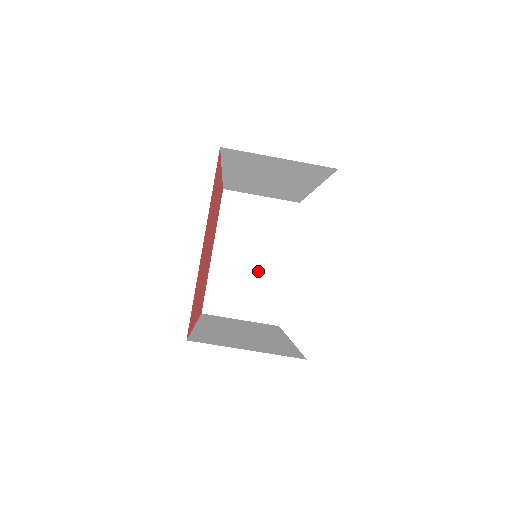
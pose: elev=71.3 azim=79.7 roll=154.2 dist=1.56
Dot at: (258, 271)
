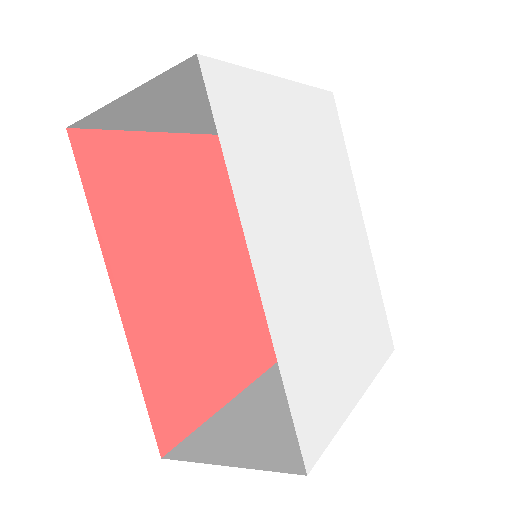
Dot at: occluded
